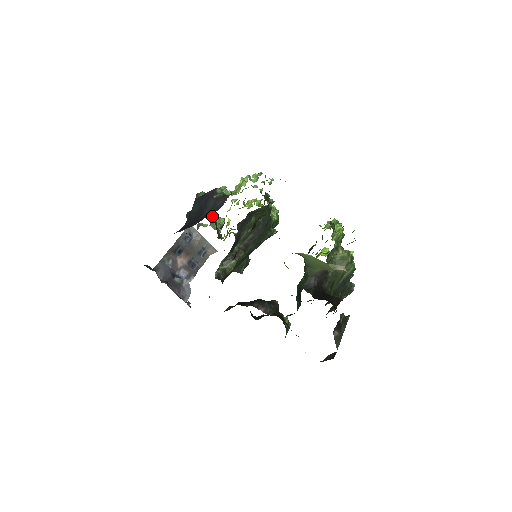
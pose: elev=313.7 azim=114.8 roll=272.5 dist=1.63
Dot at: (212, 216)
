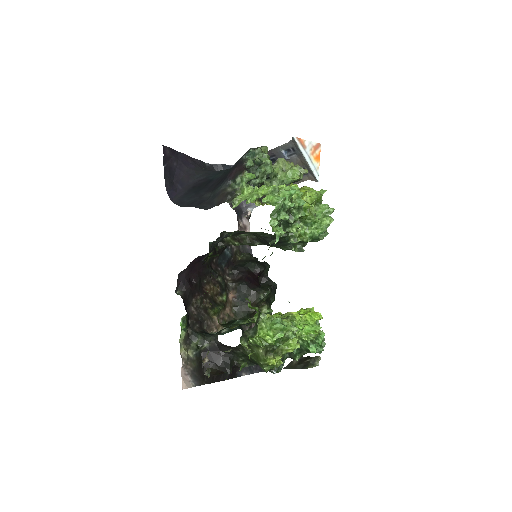
Dot at: (253, 182)
